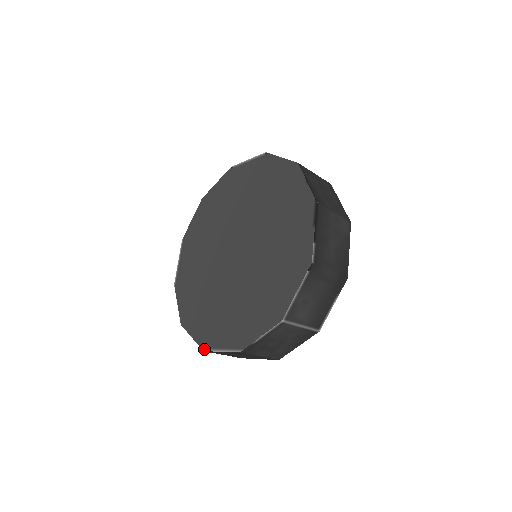
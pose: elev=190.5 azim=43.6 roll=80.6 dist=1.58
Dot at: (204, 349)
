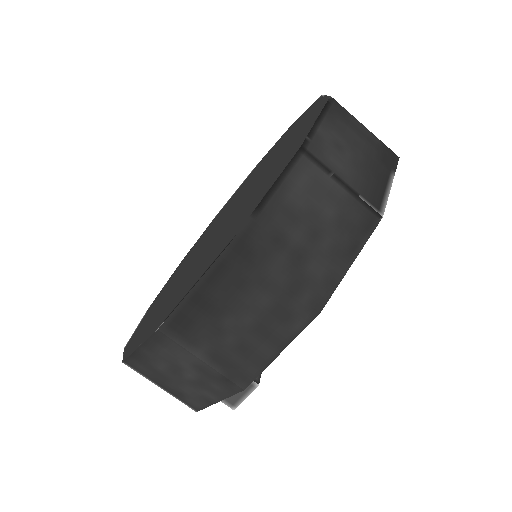
Dot at: (159, 325)
